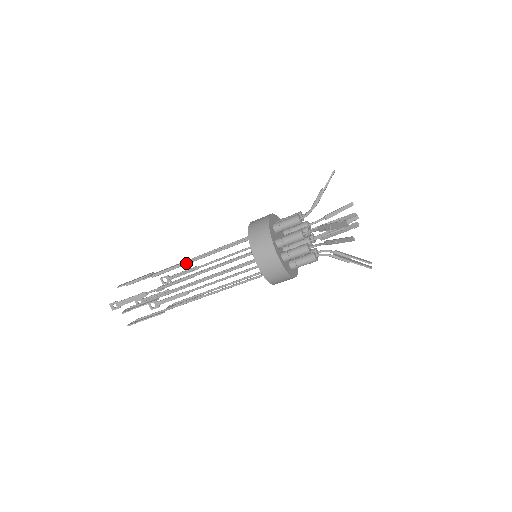
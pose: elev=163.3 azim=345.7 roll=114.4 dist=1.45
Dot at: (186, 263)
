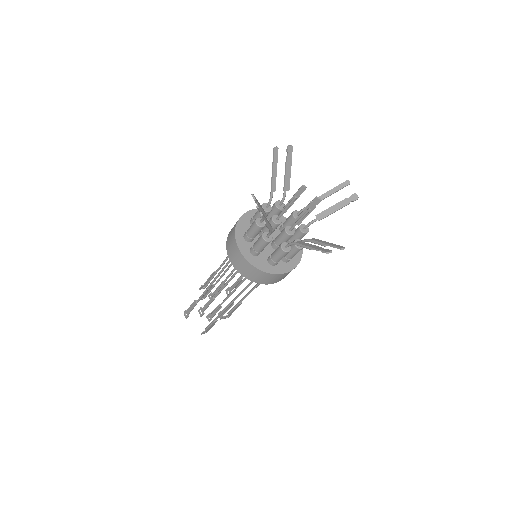
Dot at: occluded
